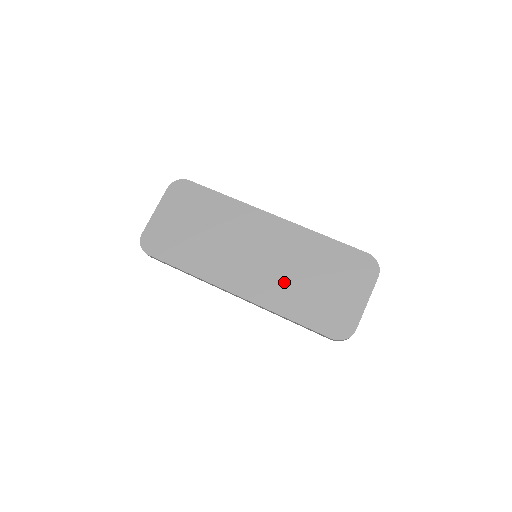
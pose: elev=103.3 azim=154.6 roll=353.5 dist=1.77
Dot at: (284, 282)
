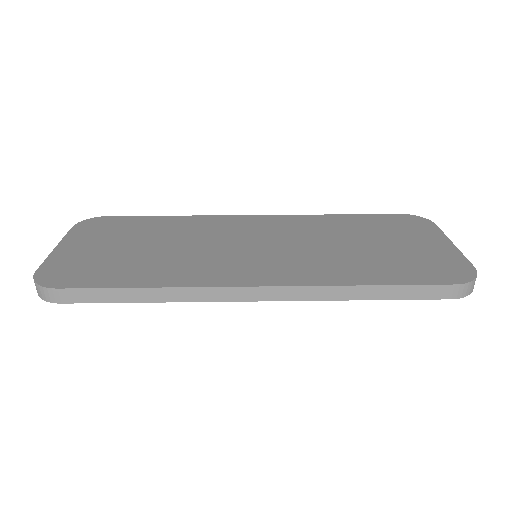
Dot at: (324, 256)
